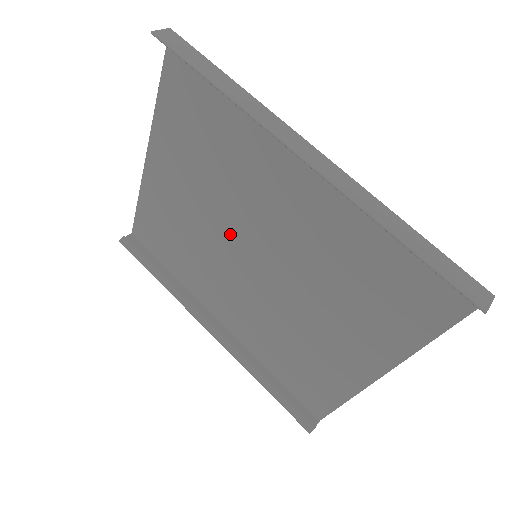
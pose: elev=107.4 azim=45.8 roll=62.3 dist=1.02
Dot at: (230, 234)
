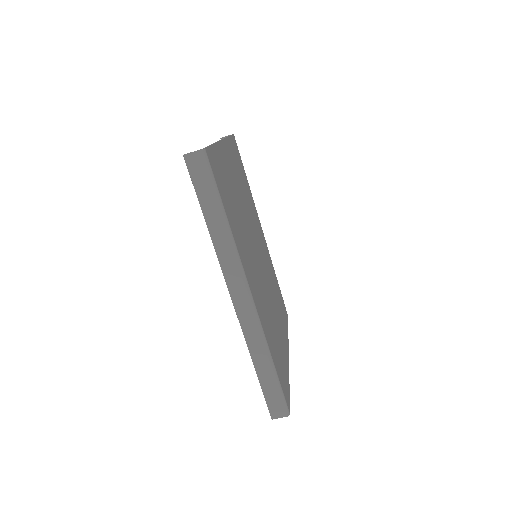
Dot at: occluded
